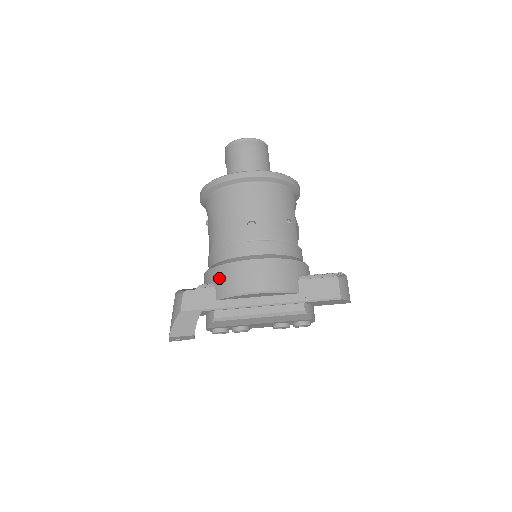
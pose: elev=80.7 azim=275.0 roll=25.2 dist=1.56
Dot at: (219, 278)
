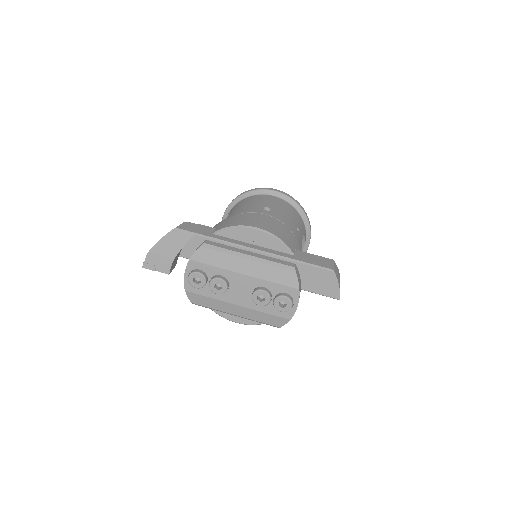
Dot at: (223, 222)
